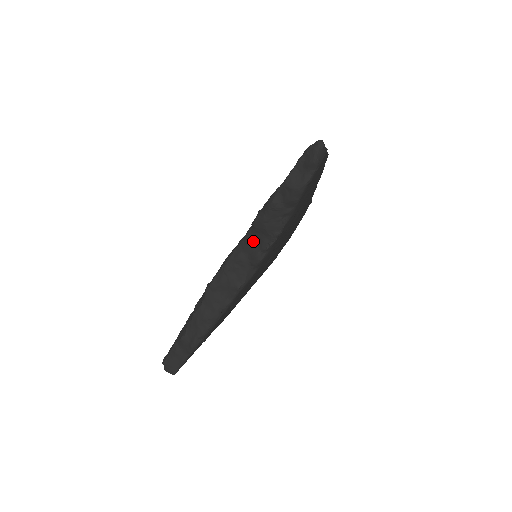
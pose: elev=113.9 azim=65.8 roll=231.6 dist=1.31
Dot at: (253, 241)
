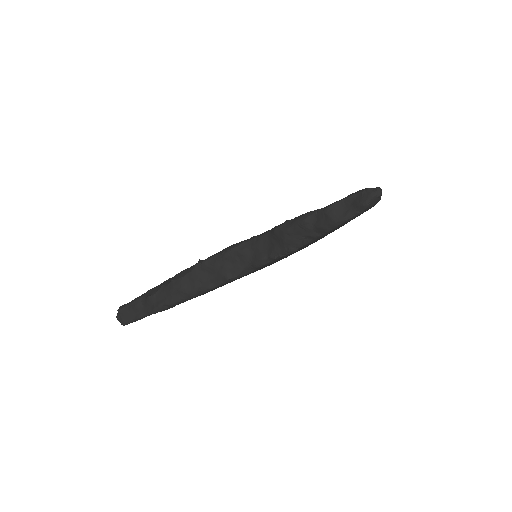
Dot at: (265, 244)
